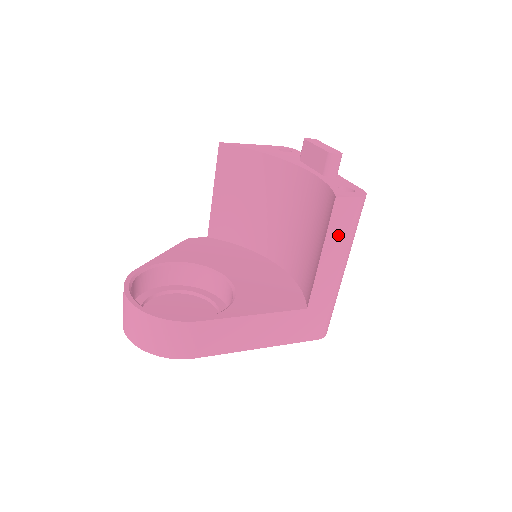
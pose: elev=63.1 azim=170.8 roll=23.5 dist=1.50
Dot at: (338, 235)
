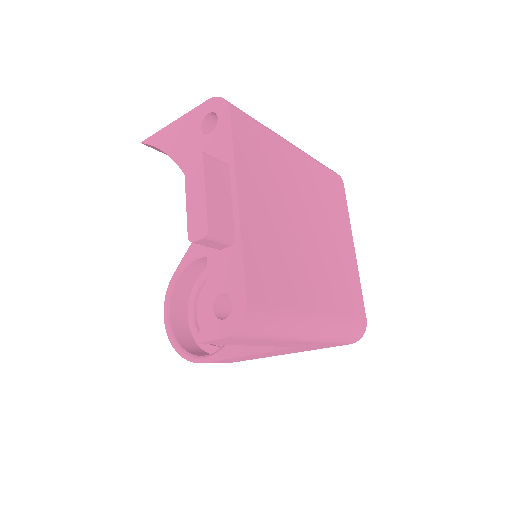
Dot at: (251, 342)
